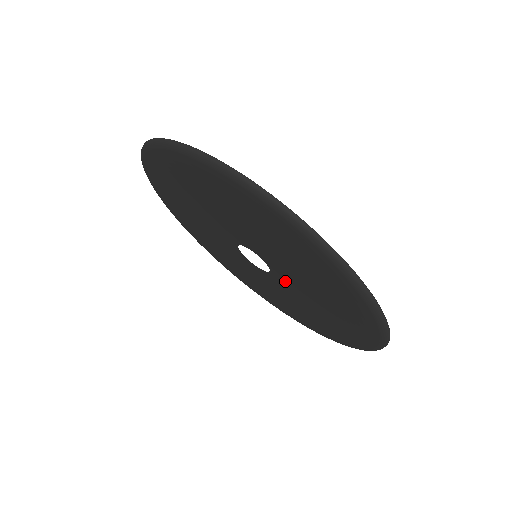
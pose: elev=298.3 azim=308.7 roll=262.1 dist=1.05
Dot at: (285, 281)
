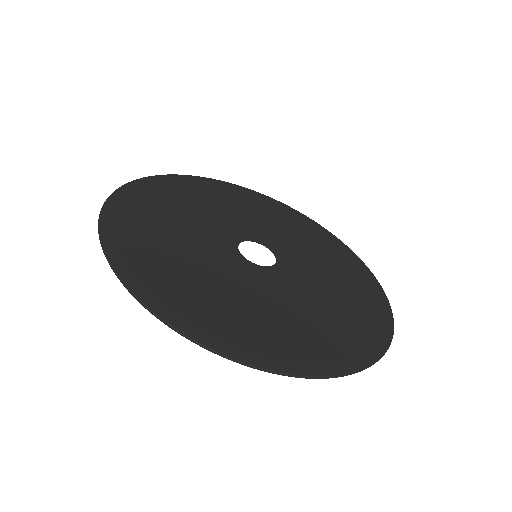
Dot at: occluded
